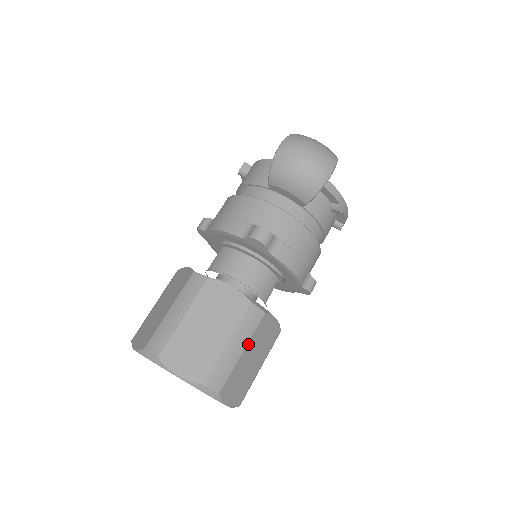
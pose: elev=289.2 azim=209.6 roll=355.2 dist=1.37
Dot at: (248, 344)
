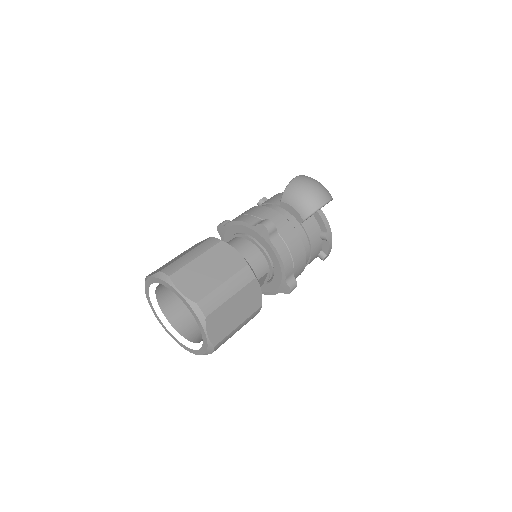
Dot at: (237, 293)
